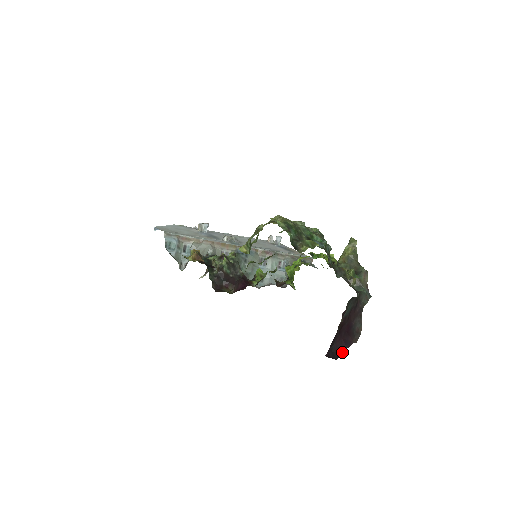
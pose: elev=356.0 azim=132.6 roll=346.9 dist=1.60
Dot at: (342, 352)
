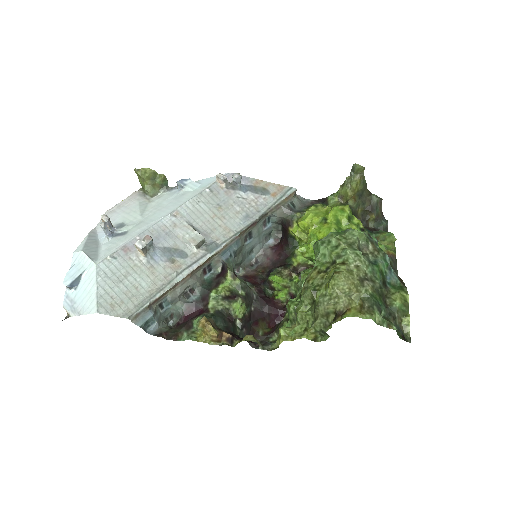
Dot at: occluded
